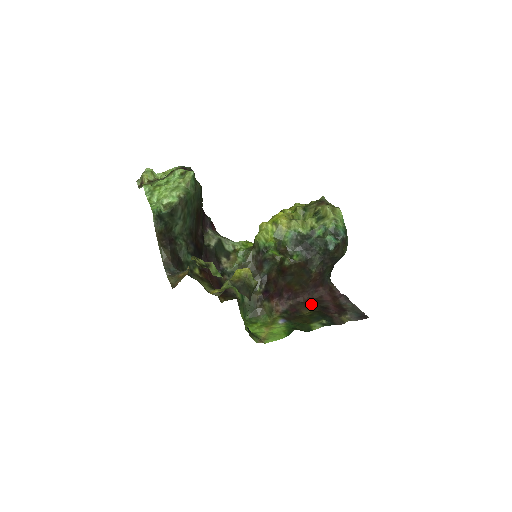
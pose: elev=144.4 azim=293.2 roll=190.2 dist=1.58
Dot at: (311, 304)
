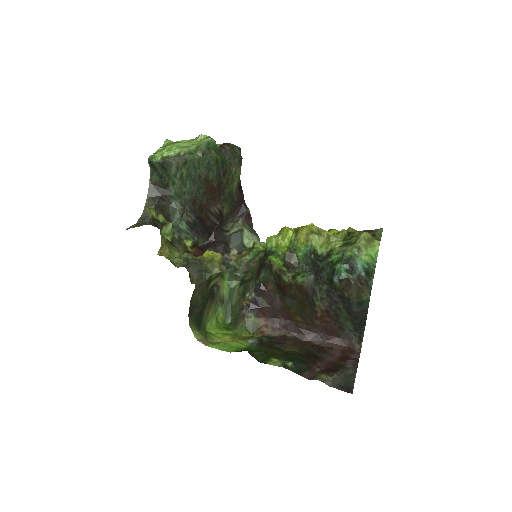
Dot at: (307, 347)
